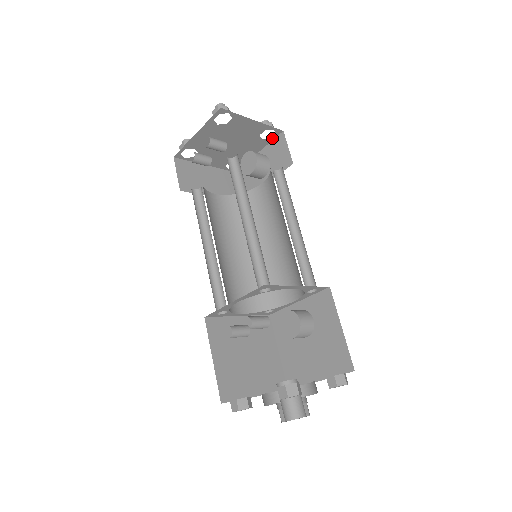
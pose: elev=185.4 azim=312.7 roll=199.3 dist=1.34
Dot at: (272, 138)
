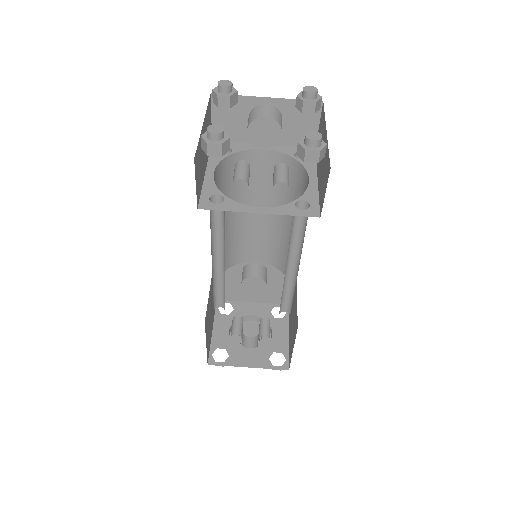
Dot at: occluded
